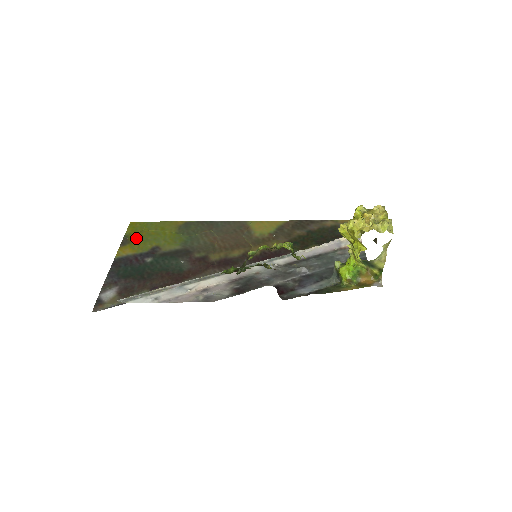
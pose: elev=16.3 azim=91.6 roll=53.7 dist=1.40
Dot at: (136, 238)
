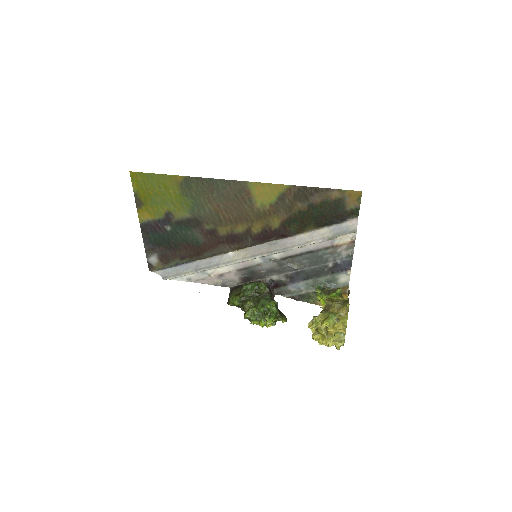
Dot at: (146, 199)
